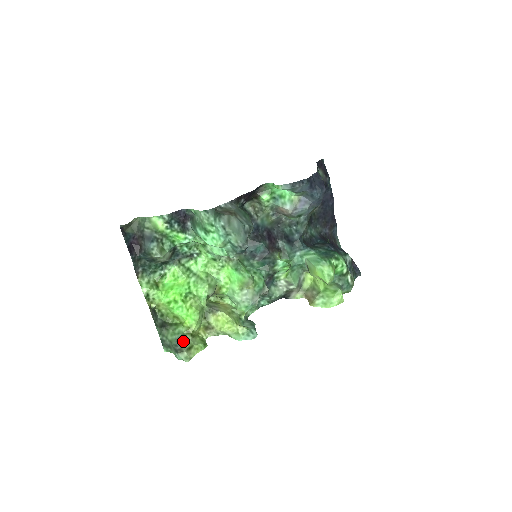
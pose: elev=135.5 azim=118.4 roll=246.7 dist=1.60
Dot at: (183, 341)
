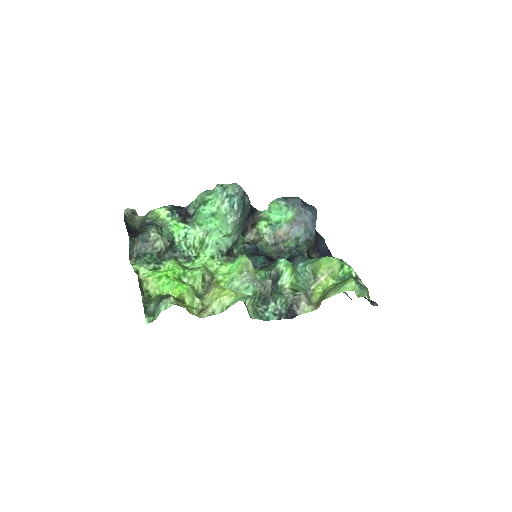
Dot at: occluded
